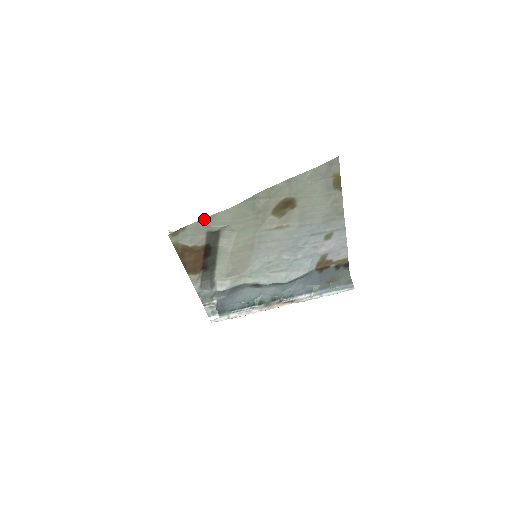
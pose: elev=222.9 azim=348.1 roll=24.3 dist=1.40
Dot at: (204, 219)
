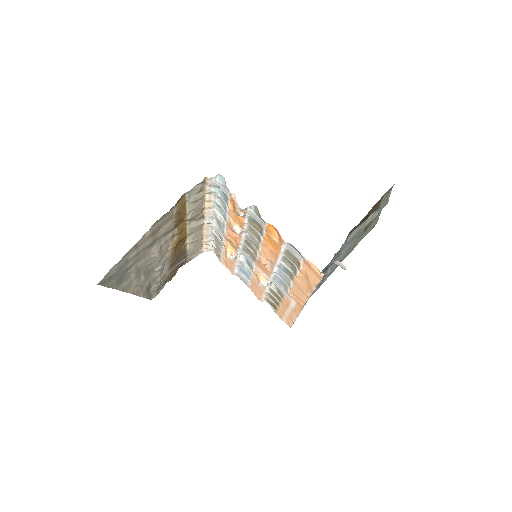
Dot at: occluded
